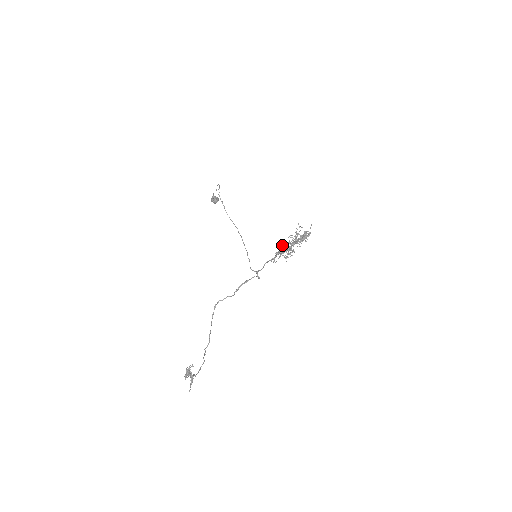
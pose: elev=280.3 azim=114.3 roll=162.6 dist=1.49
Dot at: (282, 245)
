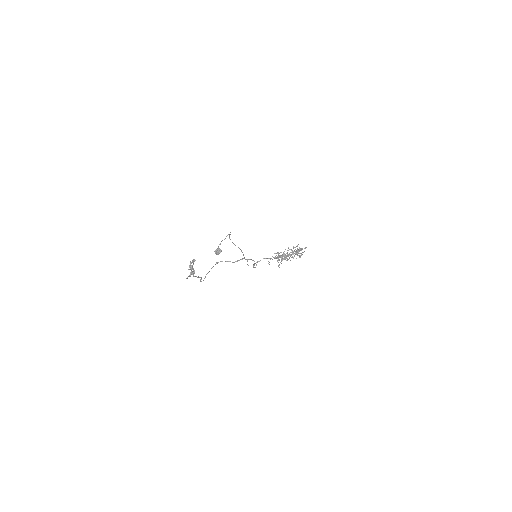
Dot at: occluded
